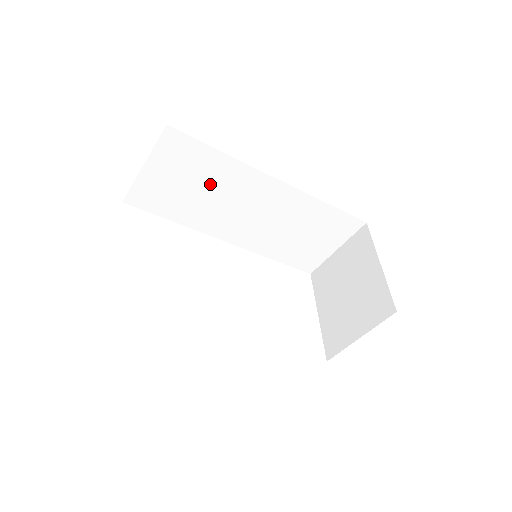
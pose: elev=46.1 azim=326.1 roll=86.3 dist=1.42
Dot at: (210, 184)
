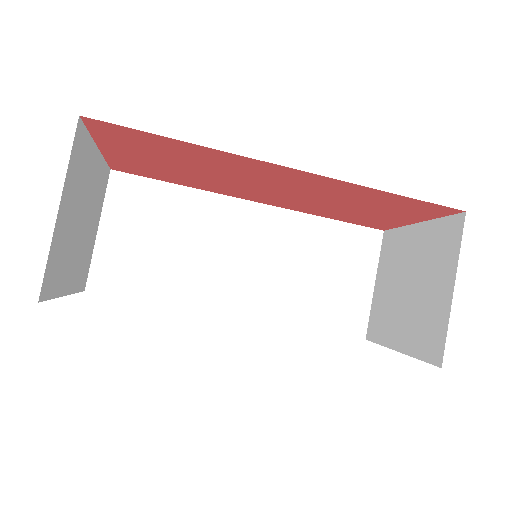
Dot at: (180, 232)
